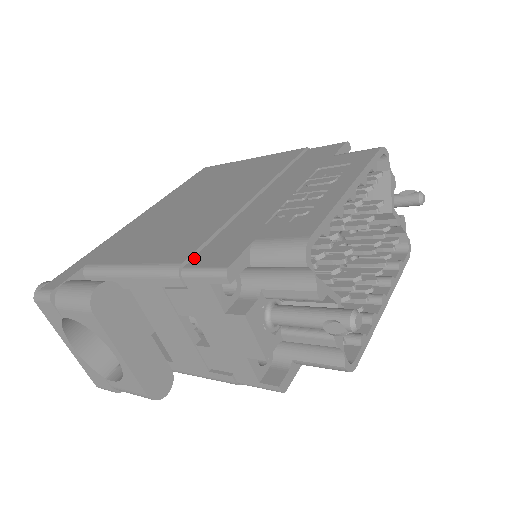
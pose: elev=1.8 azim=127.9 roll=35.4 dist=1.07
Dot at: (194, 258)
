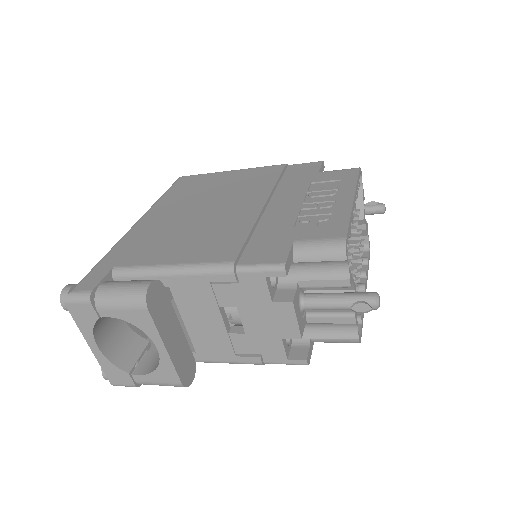
Dot at: (242, 257)
